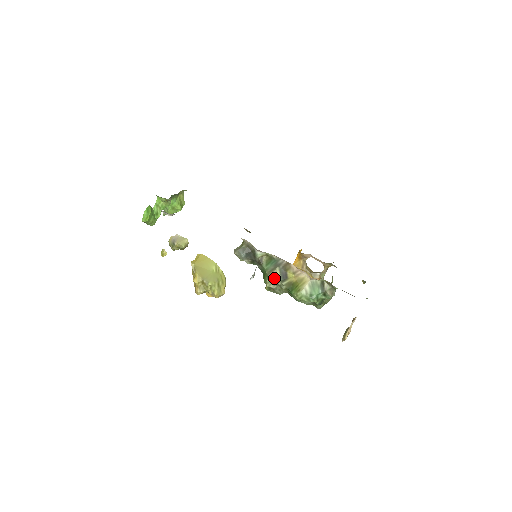
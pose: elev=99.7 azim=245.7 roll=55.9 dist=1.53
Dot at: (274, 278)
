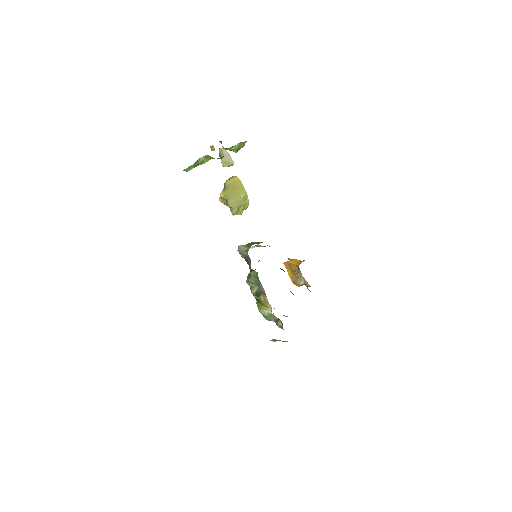
Dot at: (251, 288)
